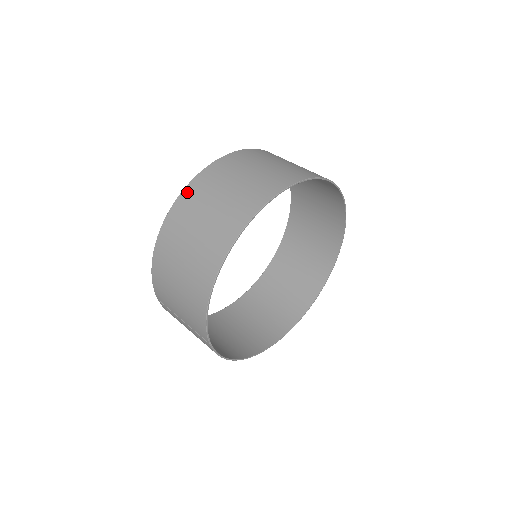
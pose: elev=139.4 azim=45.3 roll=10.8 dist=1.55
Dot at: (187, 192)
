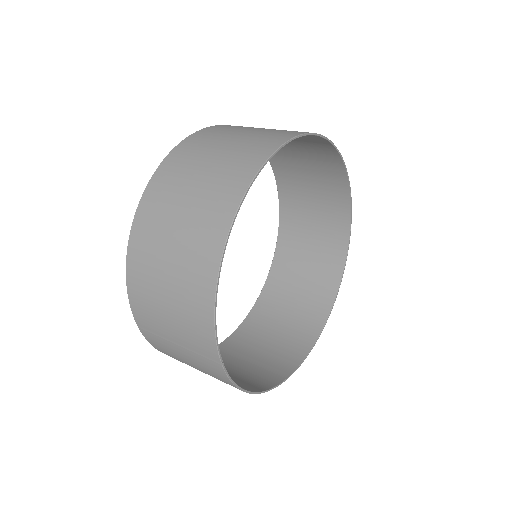
Dot at: (163, 169)
